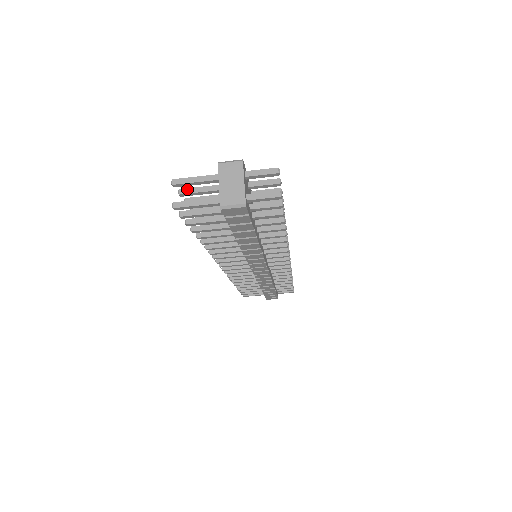
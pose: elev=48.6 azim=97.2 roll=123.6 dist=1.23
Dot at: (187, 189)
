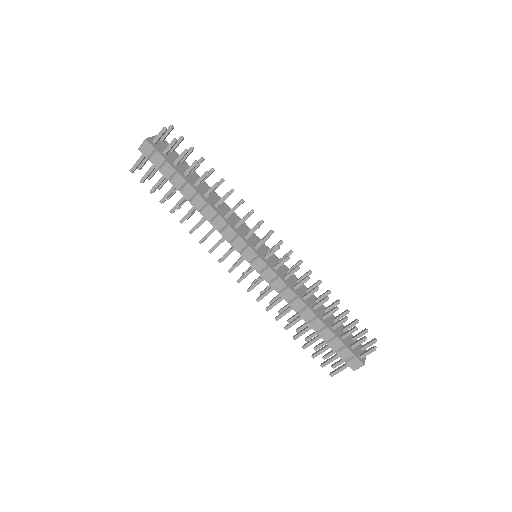
Dot at: (150, 174)
